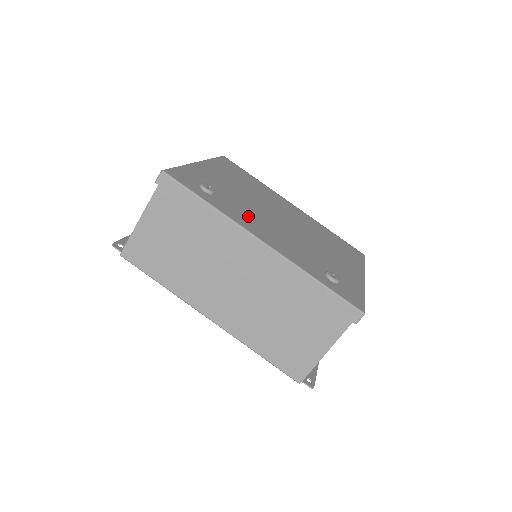
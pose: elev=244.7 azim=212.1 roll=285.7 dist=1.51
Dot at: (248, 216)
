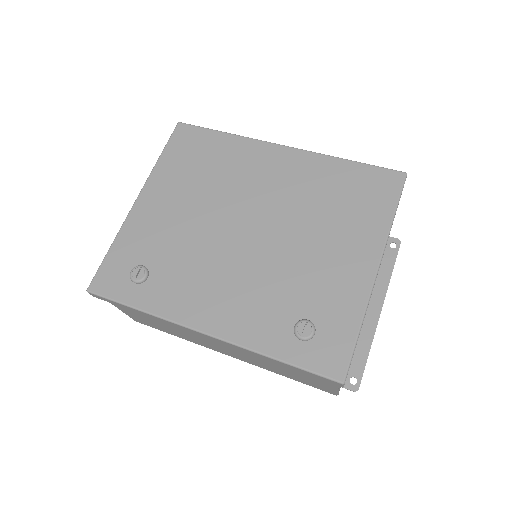
Dot at: (191, 283)
